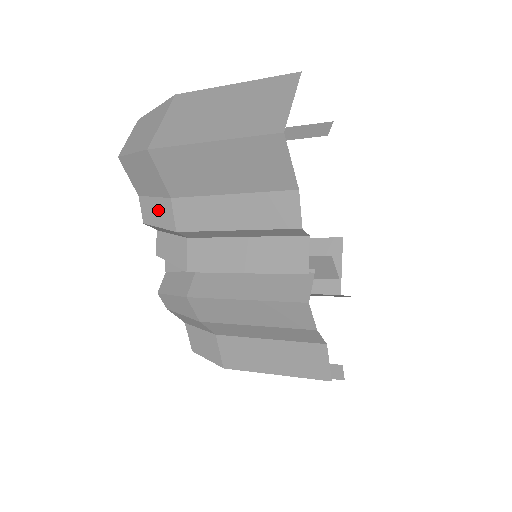
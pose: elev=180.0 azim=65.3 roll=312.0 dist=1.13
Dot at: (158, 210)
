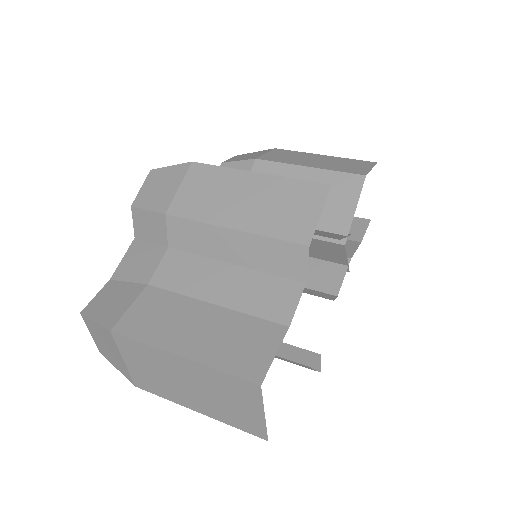
Dot at: occluded
